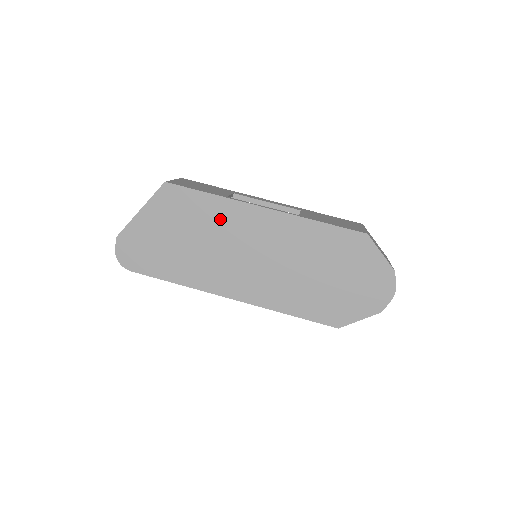
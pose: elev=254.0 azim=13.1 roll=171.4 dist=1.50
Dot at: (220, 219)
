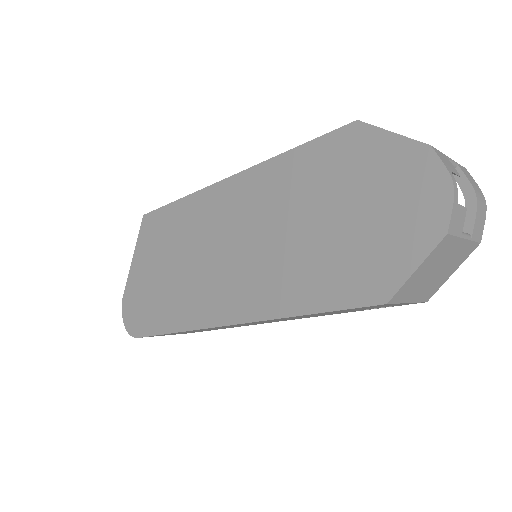
Dot at: (193, 223)
